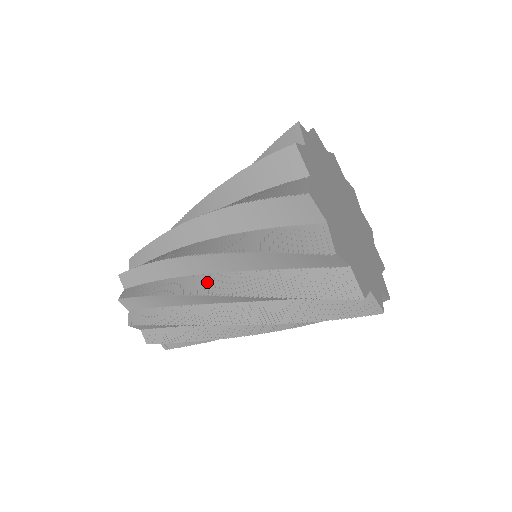
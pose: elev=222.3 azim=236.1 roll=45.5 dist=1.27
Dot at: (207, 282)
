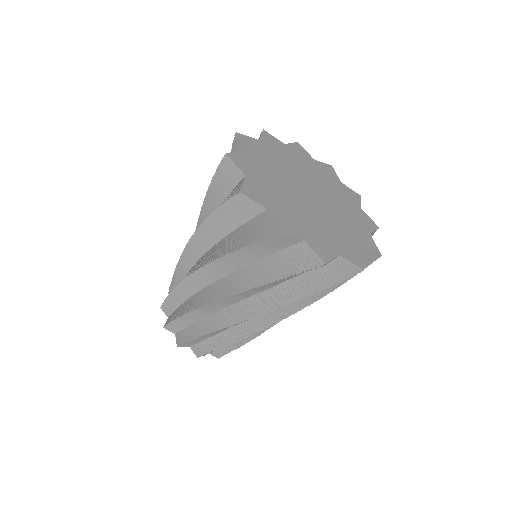
Dot at: (195, 265)
